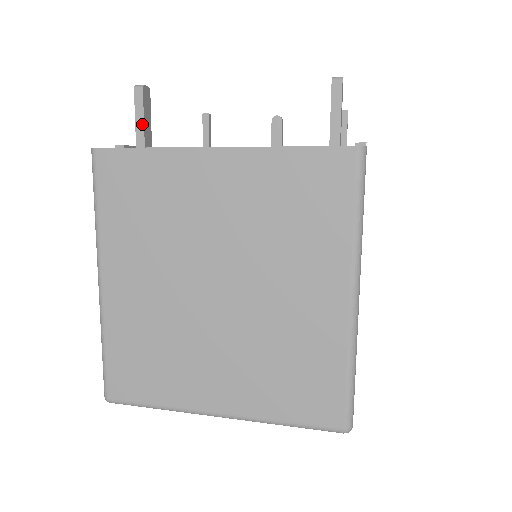
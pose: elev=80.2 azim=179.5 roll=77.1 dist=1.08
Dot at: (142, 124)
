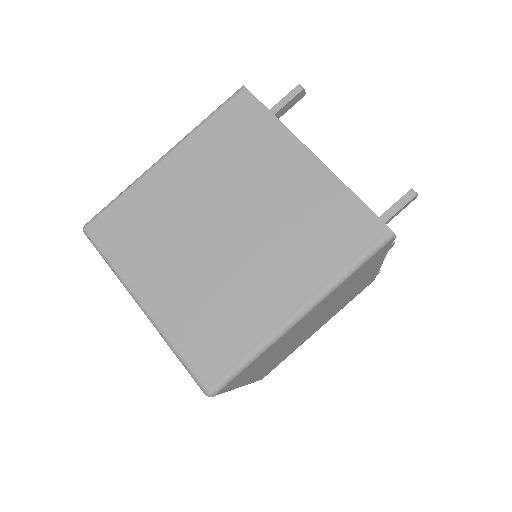
Dot at: (281, 107)
